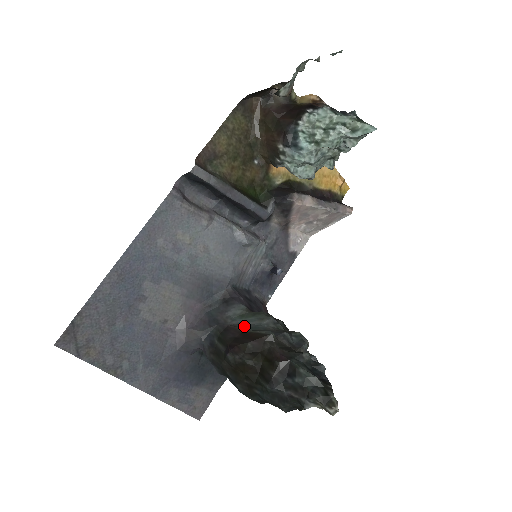
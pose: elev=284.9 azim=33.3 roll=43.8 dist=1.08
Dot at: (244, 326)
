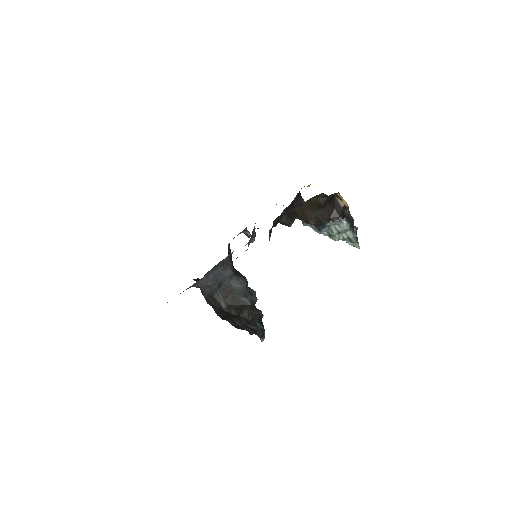
Dot at: (232, 288)
